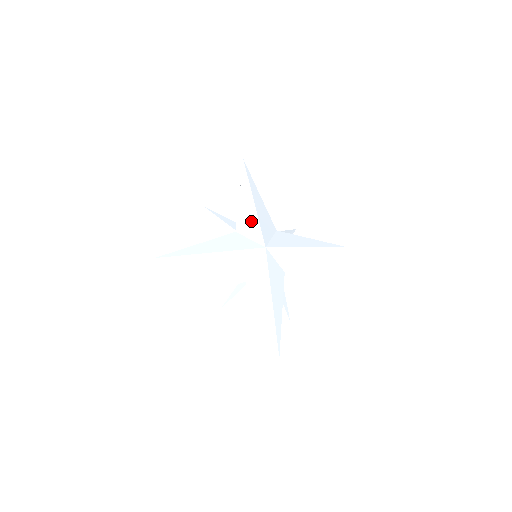
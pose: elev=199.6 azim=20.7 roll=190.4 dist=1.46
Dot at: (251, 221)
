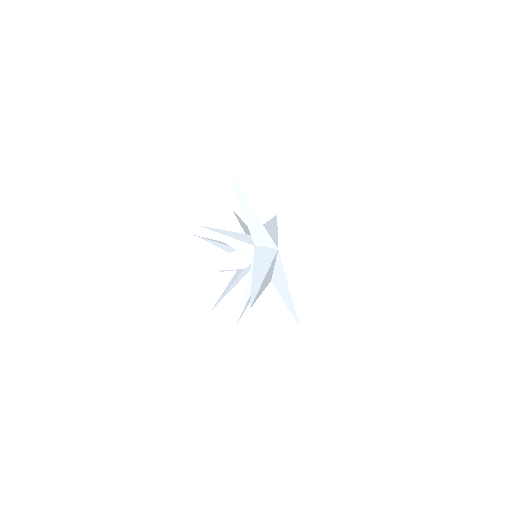
Dot at: (273, 233)
